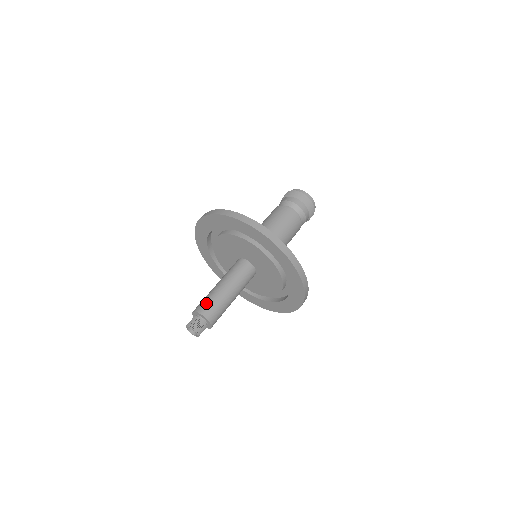
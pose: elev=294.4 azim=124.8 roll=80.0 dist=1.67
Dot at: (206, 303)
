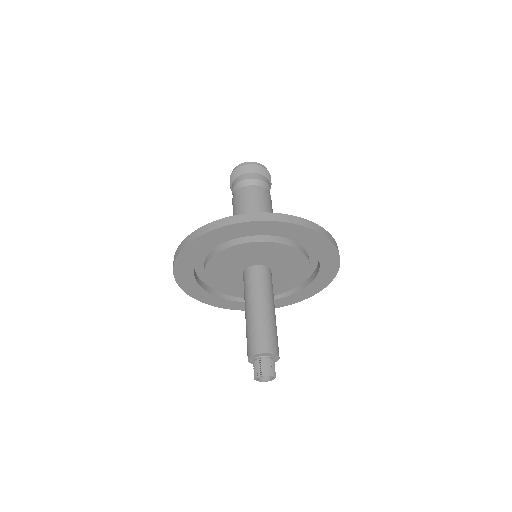
Dot at: (255, 338)
